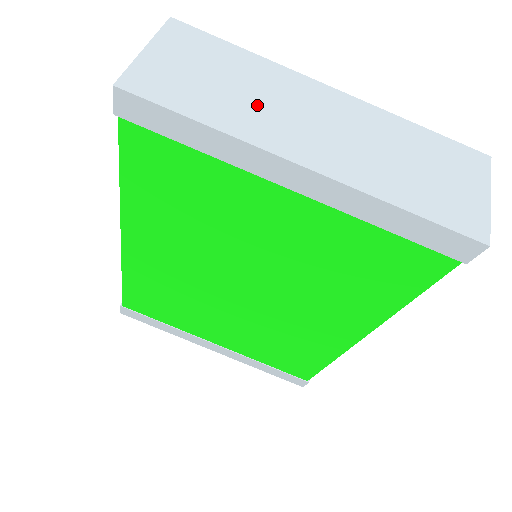
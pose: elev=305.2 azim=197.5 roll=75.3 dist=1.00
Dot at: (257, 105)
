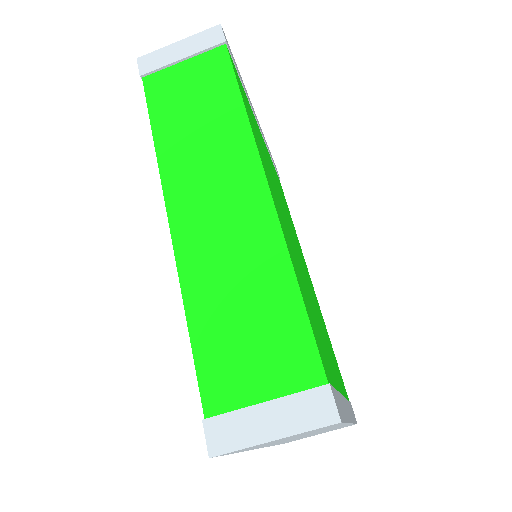
Dot at: occluded
